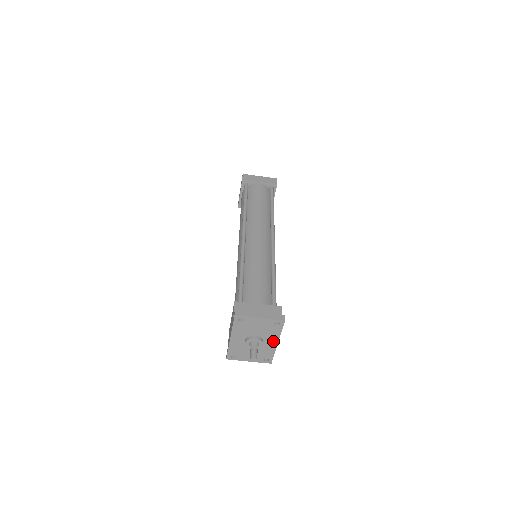
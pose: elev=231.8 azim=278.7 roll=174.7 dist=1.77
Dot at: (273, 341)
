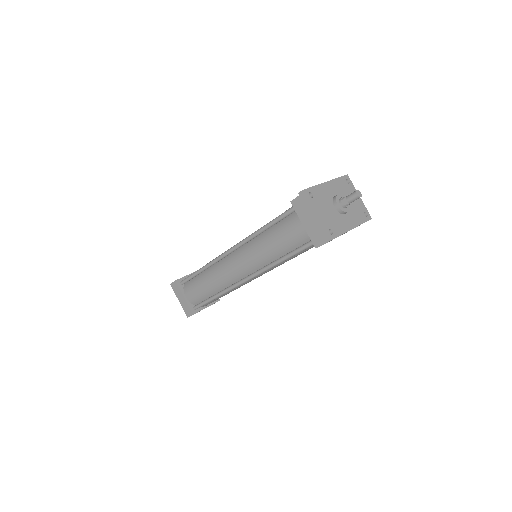
Dot at: (351, 223)
